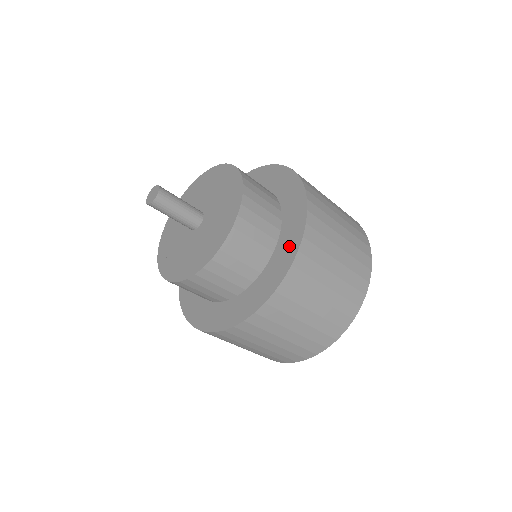
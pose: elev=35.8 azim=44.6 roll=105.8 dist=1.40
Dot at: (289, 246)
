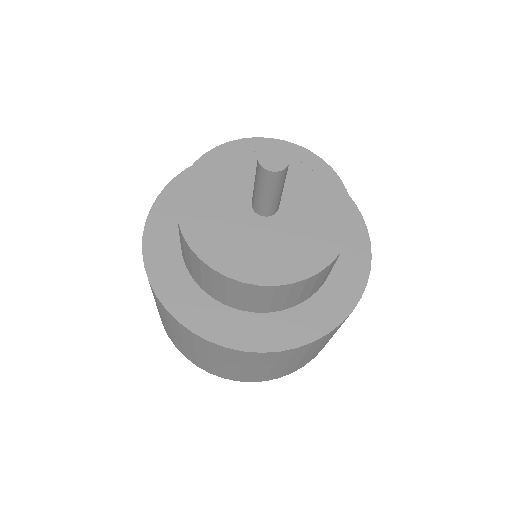
Dot at: (282, 334)
